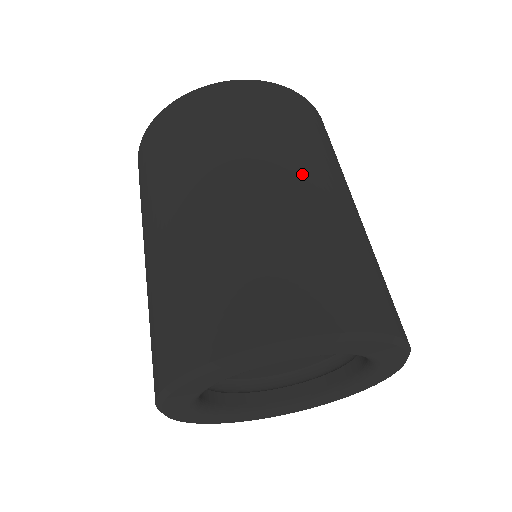
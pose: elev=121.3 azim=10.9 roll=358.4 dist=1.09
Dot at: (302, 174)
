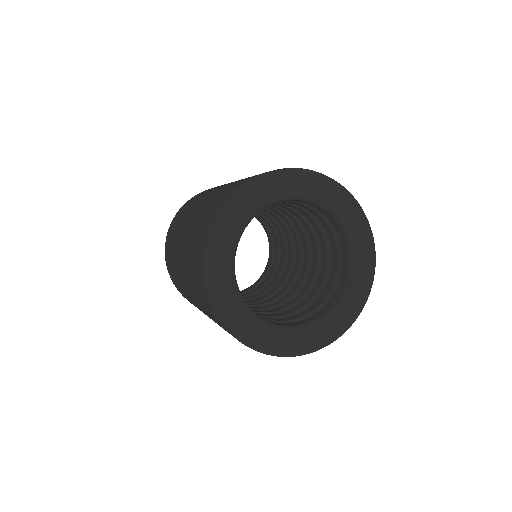
Dot at: occluded
